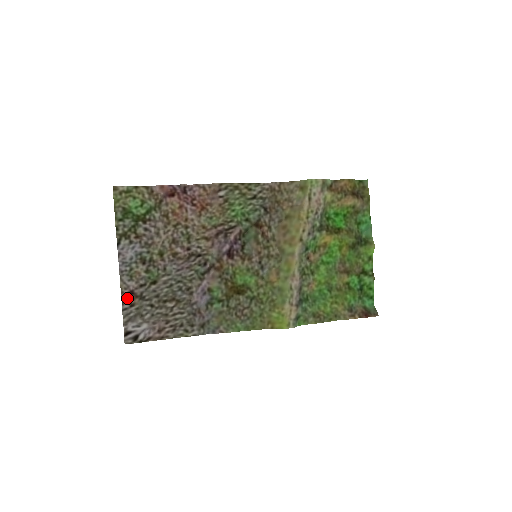
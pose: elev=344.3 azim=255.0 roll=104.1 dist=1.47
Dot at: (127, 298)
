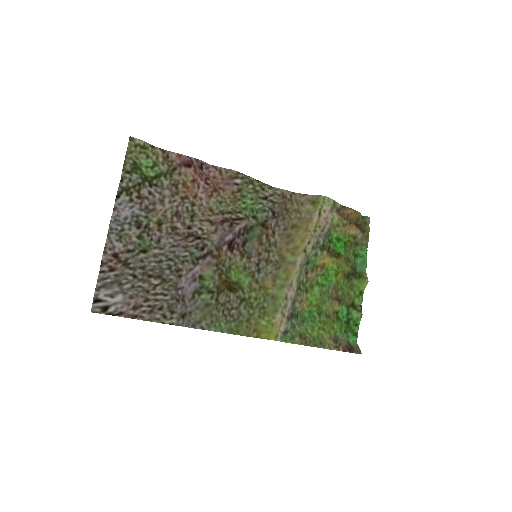
Dot at: (108, 260)
